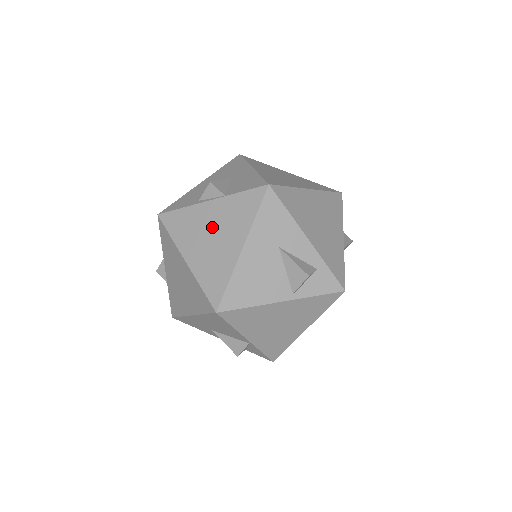
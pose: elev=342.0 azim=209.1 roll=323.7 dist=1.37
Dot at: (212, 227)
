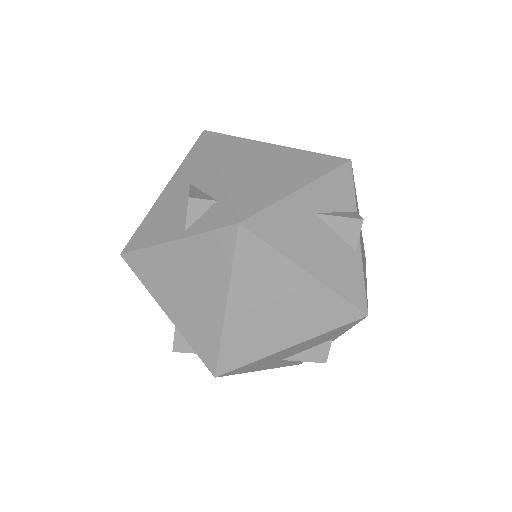
Dot at: occluded
